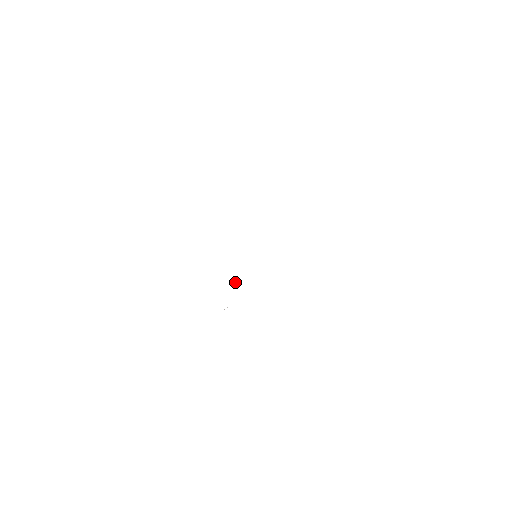
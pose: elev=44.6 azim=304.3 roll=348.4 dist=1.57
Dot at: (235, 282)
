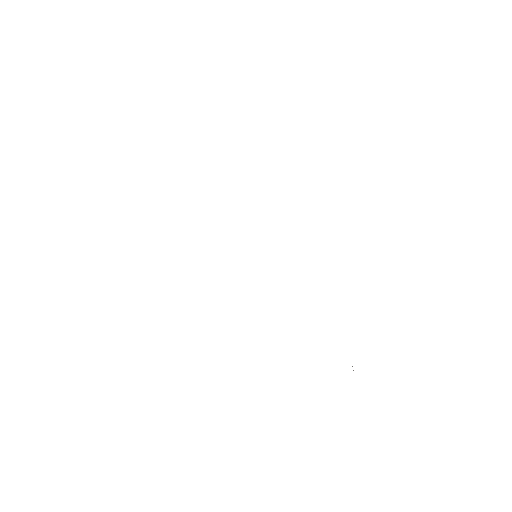
Dot at: occluded
